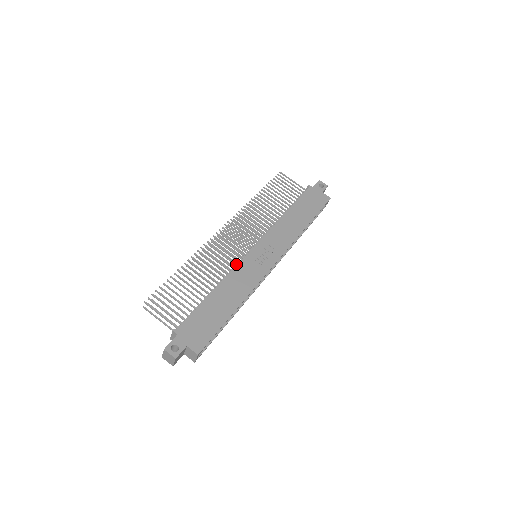
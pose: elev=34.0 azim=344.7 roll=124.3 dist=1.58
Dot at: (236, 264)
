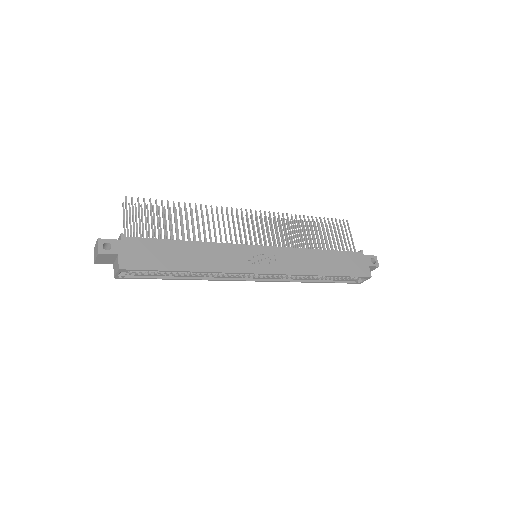
Dot at: occluded
